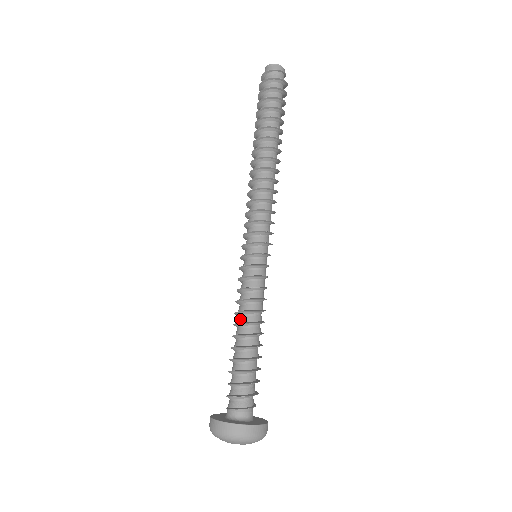
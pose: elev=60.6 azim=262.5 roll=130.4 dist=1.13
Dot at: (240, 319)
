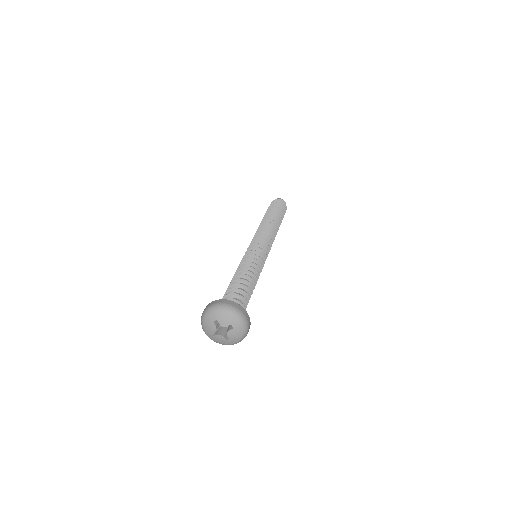
Dot at: (247, 271)
